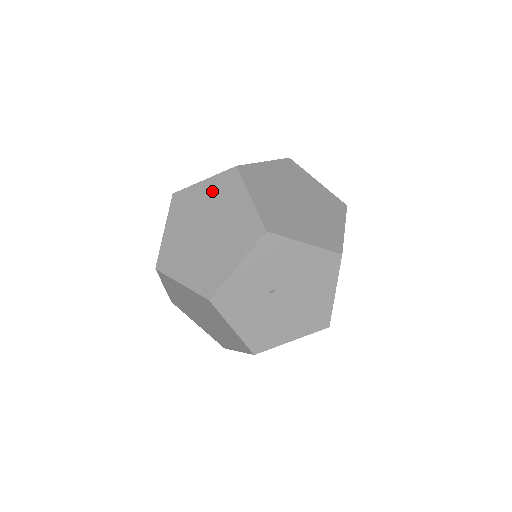
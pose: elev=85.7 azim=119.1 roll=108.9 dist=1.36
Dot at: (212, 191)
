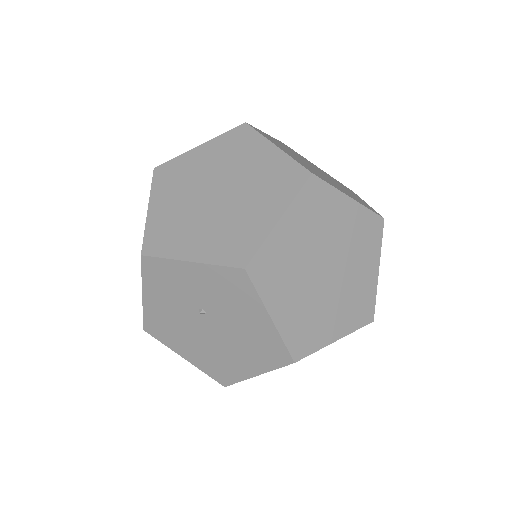
Dot at: (267, 166)
